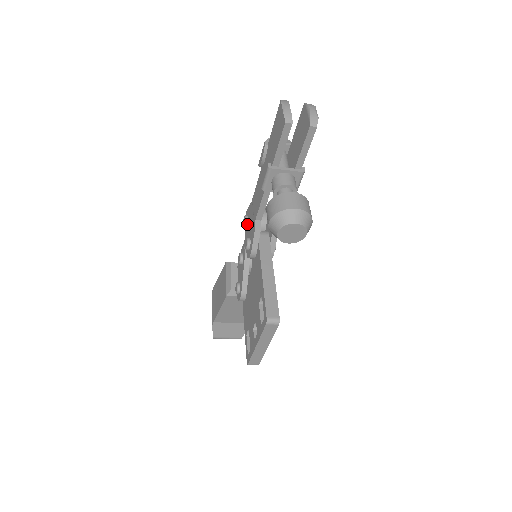
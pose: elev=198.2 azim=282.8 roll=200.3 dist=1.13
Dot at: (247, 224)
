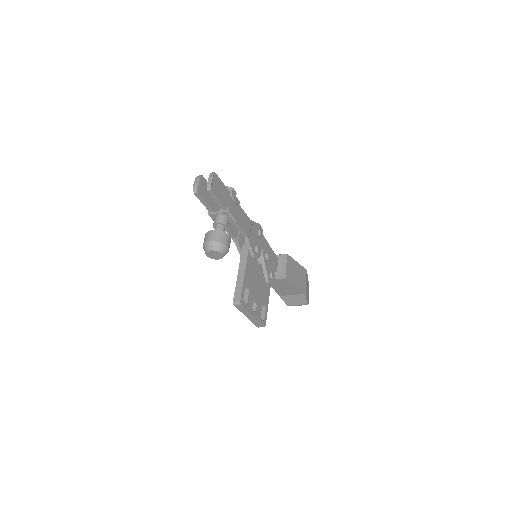
Dot at: occluded
